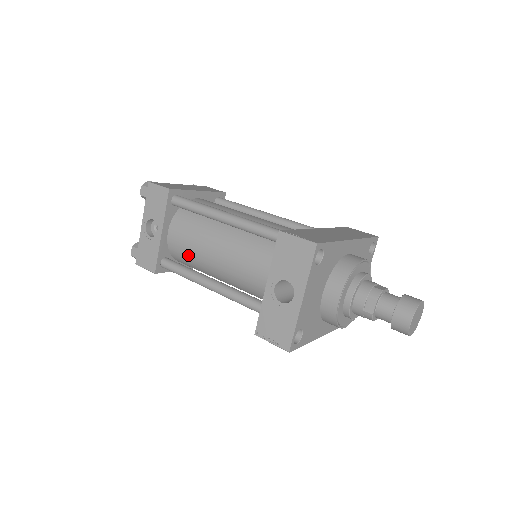
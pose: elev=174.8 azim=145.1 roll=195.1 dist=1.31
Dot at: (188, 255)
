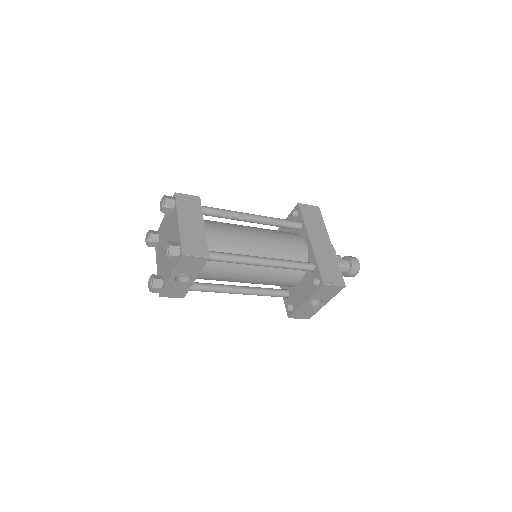
Dot at: occluded
